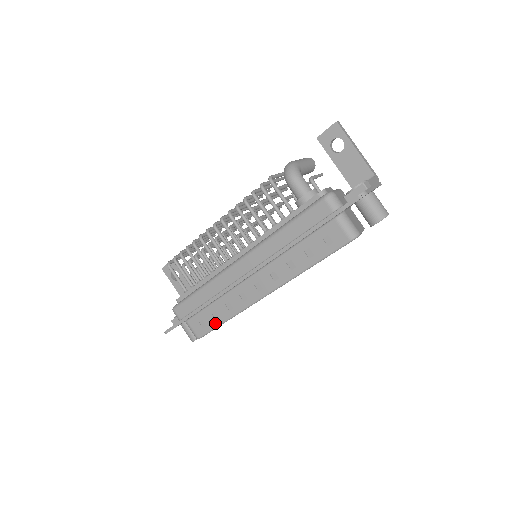
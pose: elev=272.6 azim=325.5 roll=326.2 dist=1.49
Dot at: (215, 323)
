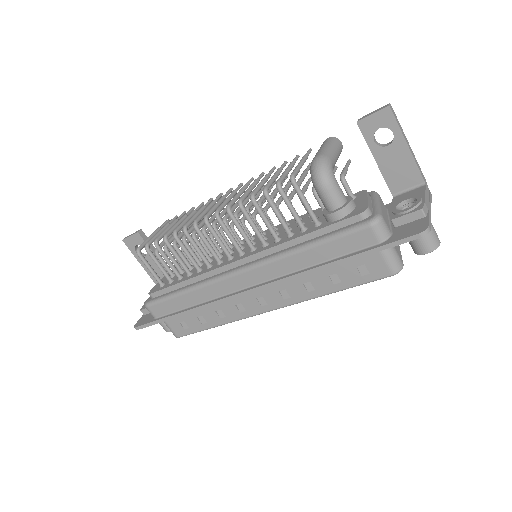
Dot at: (201, 327)
